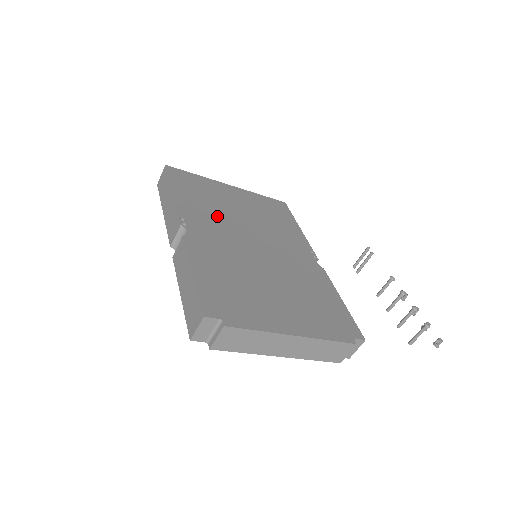
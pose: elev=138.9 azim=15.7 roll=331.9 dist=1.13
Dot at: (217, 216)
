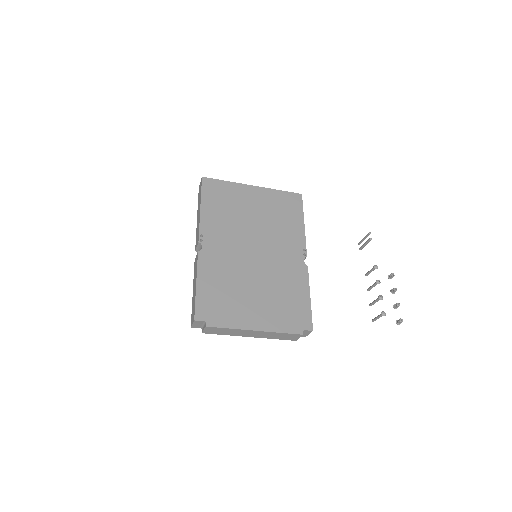
Dot at: (230, 226)
